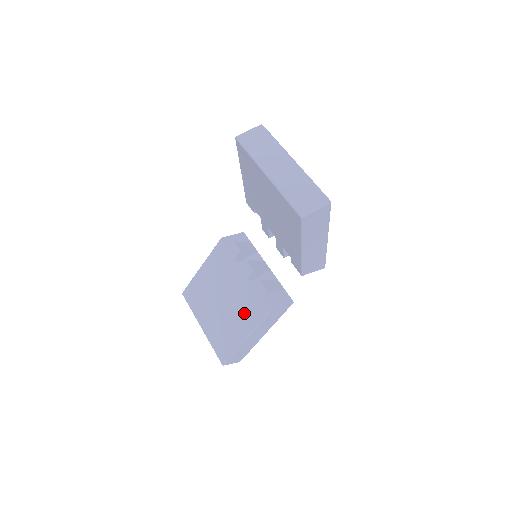
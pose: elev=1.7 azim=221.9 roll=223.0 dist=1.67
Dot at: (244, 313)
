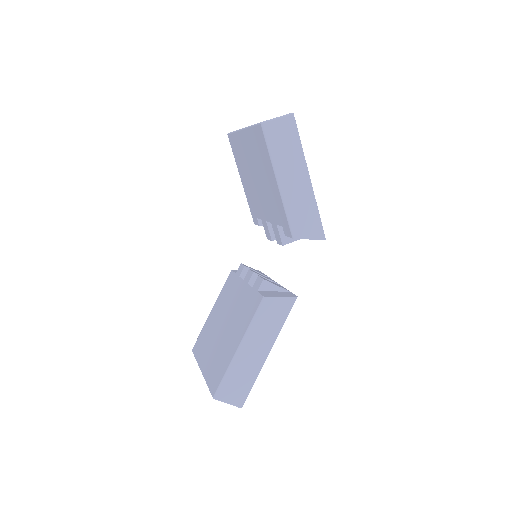
Dot at: (241, 320)
